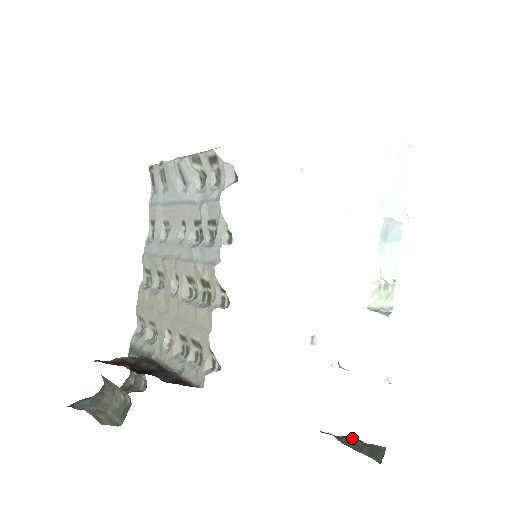
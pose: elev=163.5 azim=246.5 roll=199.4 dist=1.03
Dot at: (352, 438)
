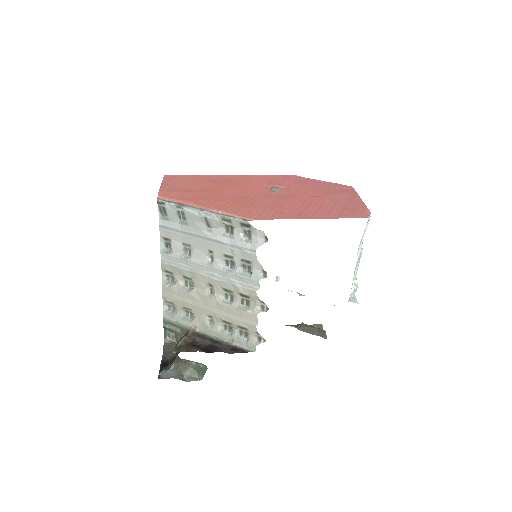
Dot at: (305, 326)
